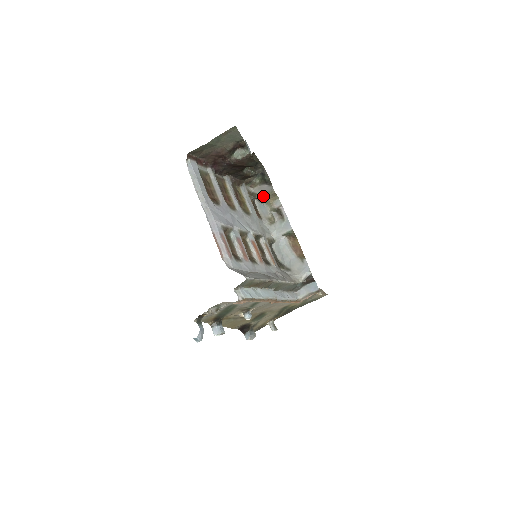
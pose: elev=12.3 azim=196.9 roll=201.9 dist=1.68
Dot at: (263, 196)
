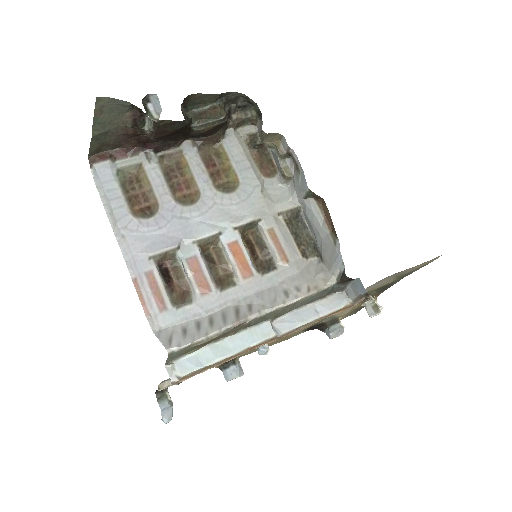
Dot at: (261, 140)
